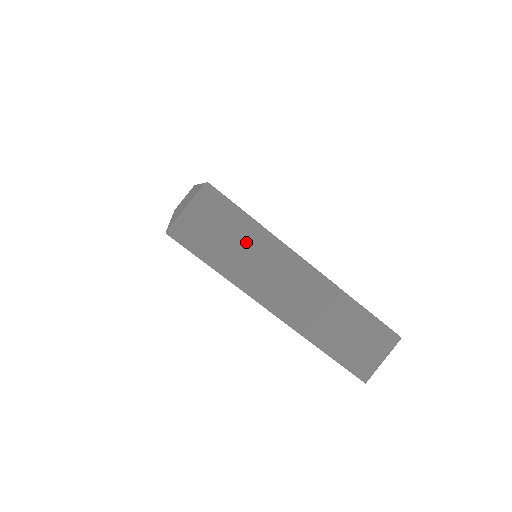
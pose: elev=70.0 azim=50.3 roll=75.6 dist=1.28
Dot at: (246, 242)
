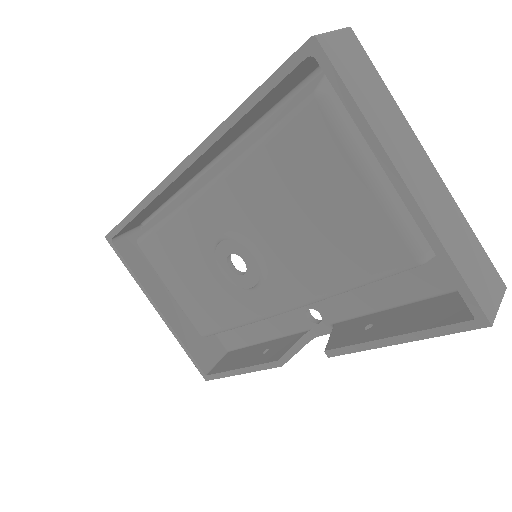
Dot at: (382, 99)
